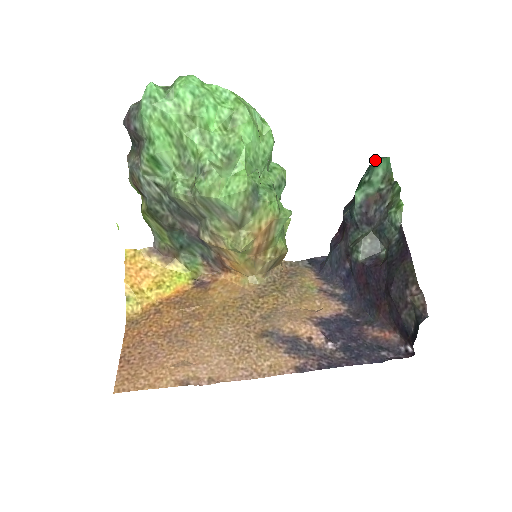
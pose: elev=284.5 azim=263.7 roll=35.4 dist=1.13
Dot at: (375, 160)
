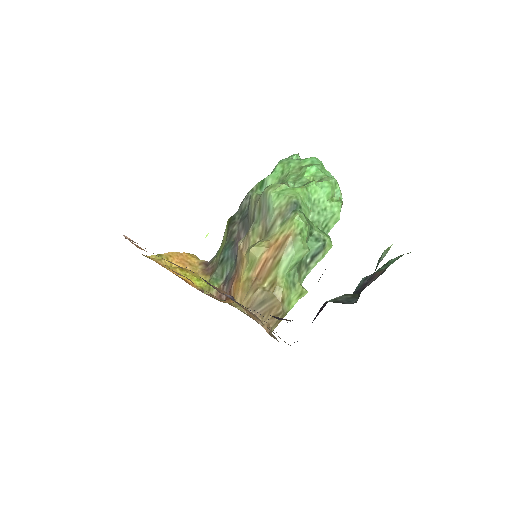
Dot at: occluded
